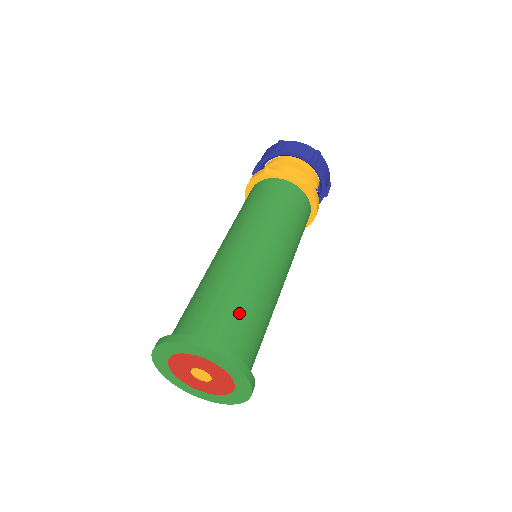
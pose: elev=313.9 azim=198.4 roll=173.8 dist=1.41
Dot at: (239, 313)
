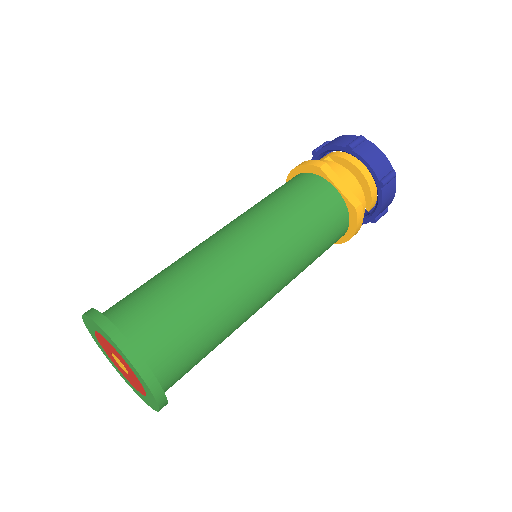
Dot at: (190, 328)
